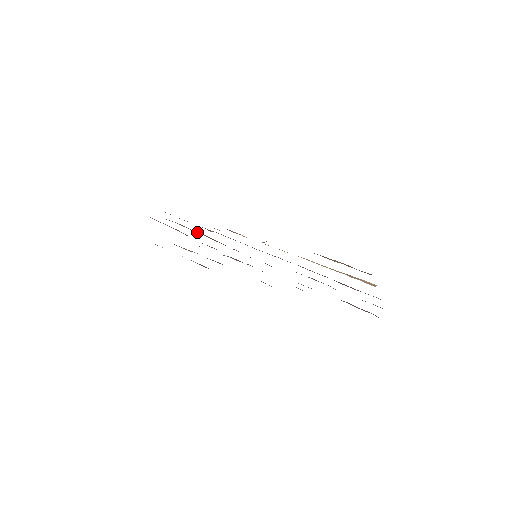
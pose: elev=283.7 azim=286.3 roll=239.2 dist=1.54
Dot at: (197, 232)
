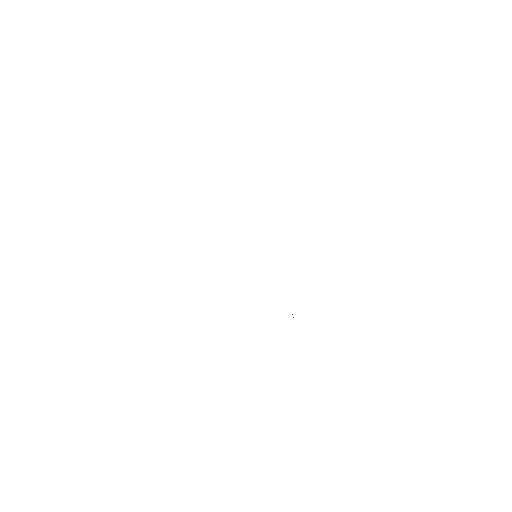
Dot at: occluded
